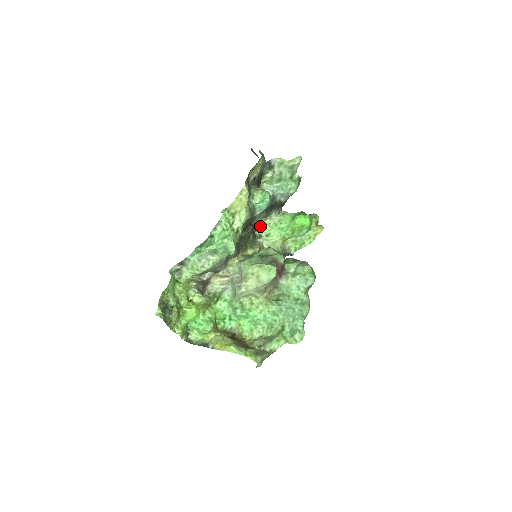
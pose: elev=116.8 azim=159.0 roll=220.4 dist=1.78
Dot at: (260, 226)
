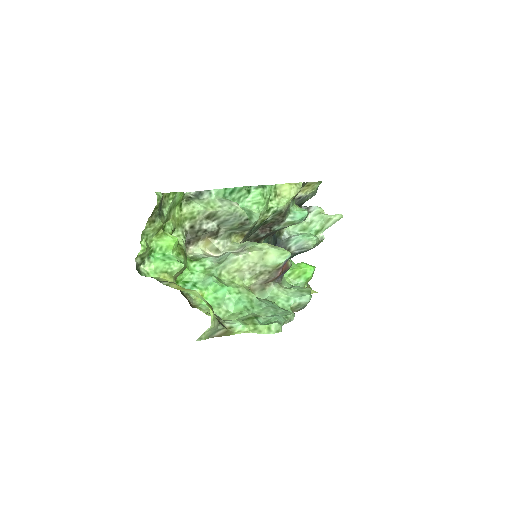
Dot at: occluded
